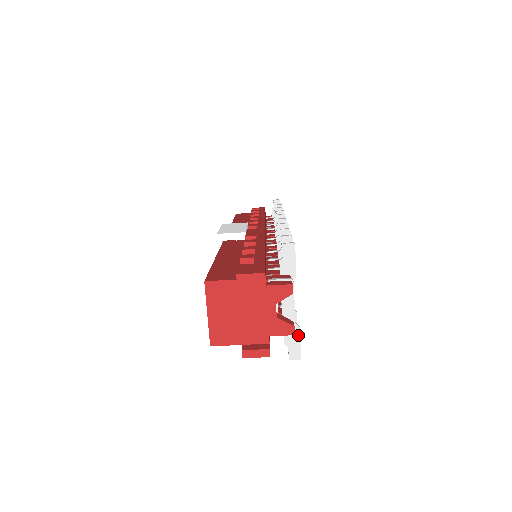
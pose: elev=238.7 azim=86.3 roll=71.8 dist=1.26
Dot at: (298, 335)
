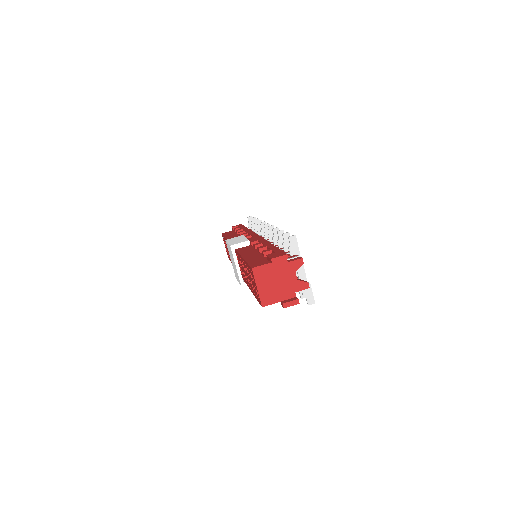
Dot at: (310, 289)
